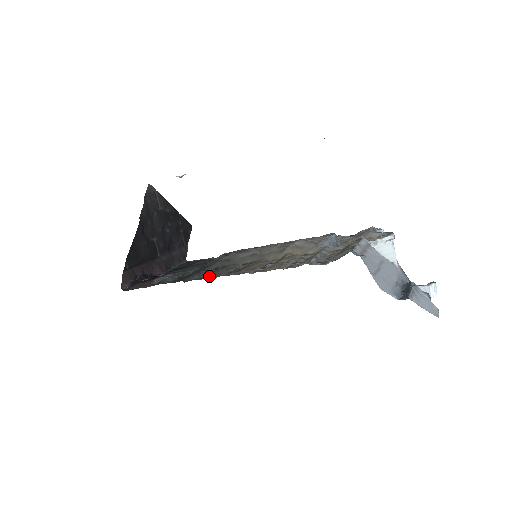
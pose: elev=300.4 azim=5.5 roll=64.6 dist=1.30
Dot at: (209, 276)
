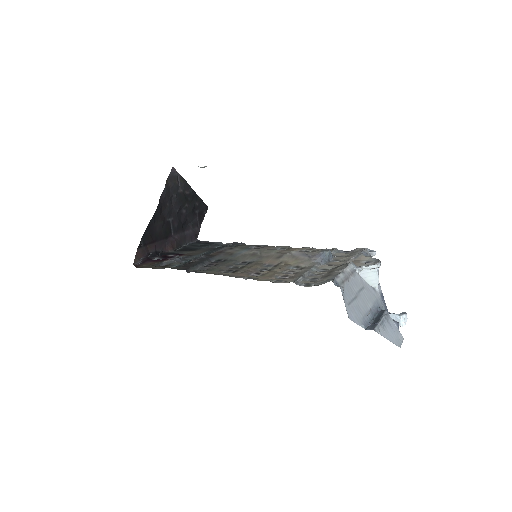
Dot at: (210, 271)
